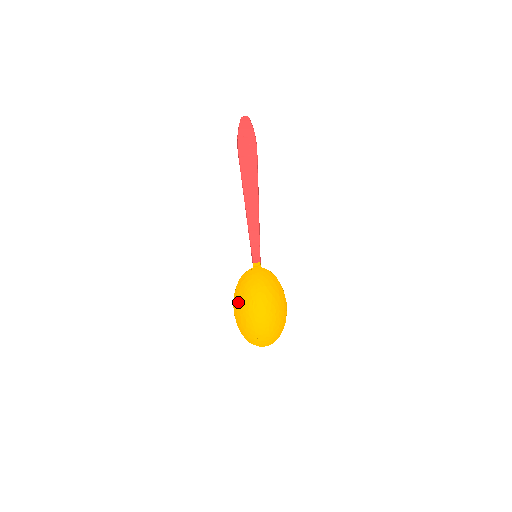
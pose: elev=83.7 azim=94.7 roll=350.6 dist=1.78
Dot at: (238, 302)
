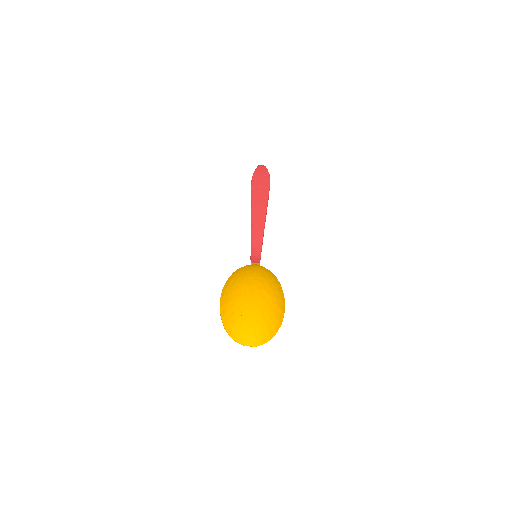
Dot at: (227, 290)
